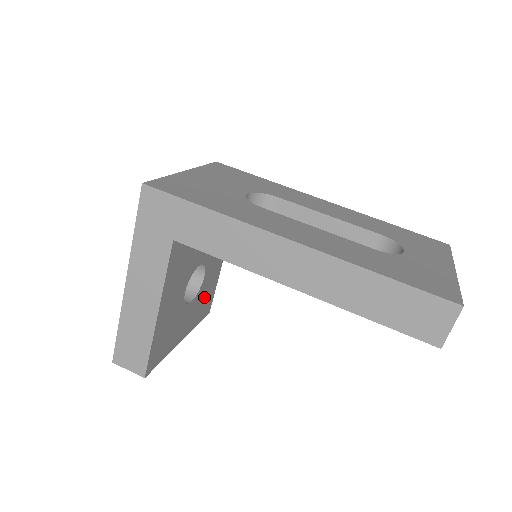
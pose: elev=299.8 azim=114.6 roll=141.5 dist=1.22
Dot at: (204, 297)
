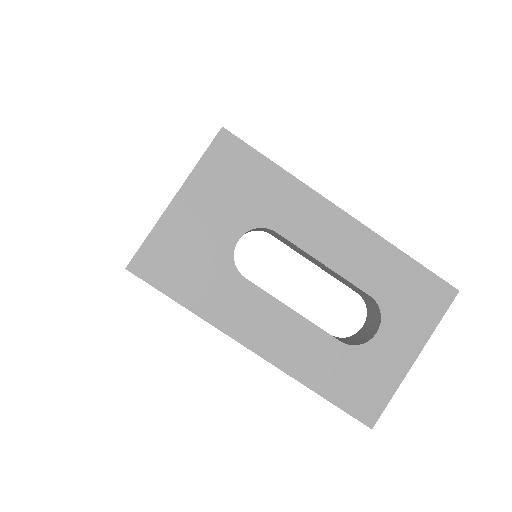
Dot at: occluded
